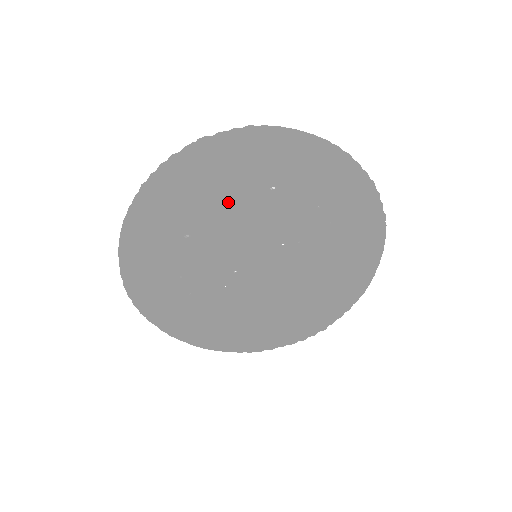
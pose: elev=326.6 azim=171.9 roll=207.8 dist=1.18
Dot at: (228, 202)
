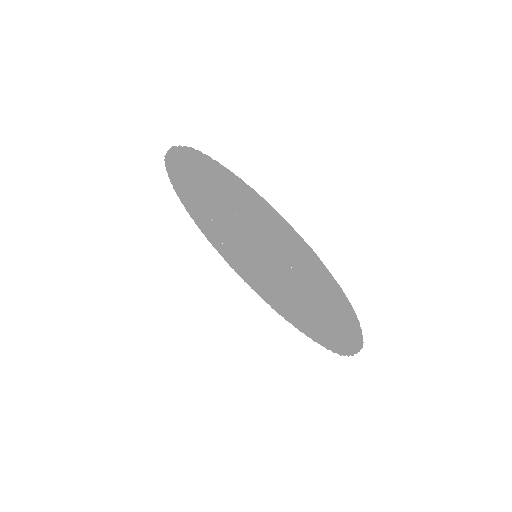
Dot at: (211, 204)
